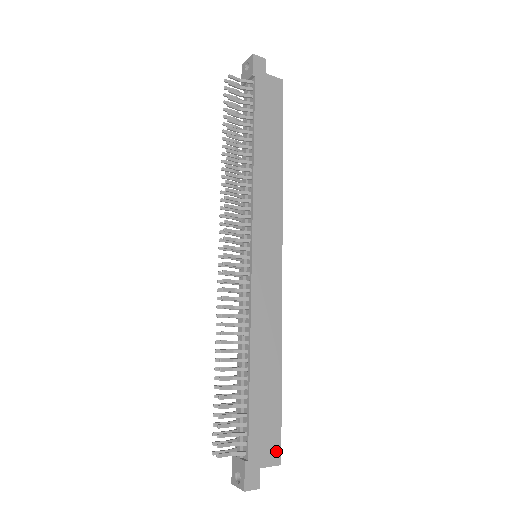
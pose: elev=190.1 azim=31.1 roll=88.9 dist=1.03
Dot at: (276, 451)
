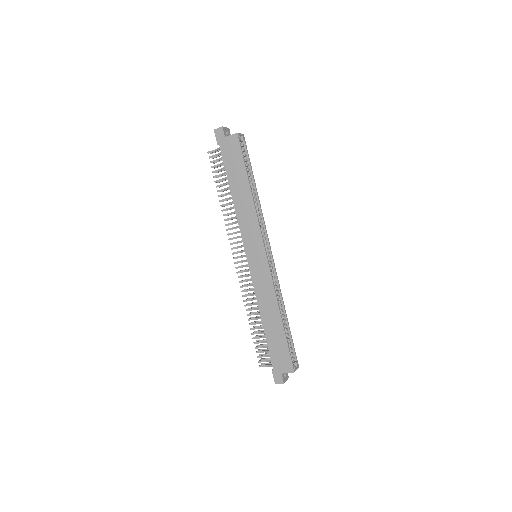
Dot at: (289, 365)
